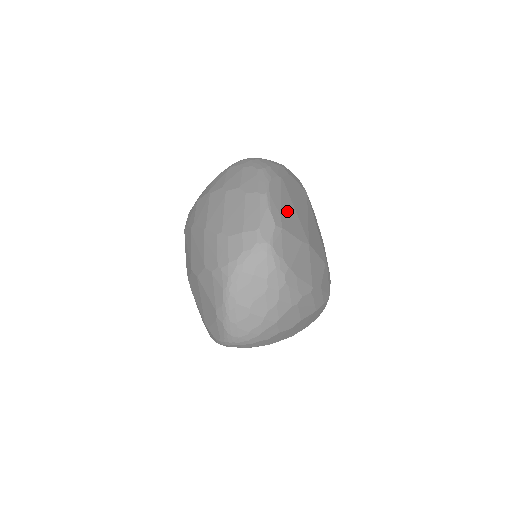
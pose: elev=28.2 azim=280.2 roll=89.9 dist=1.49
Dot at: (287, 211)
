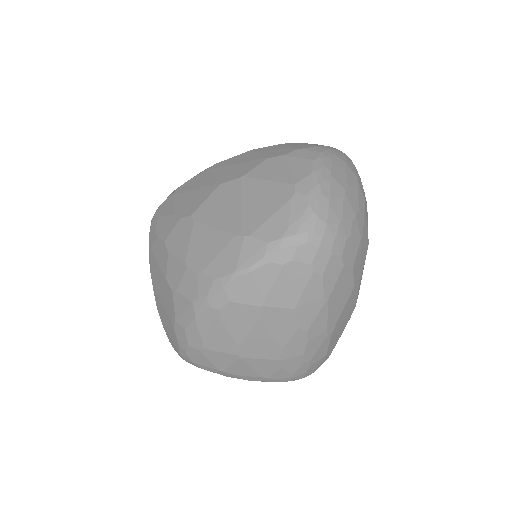
Dot at: occluded
